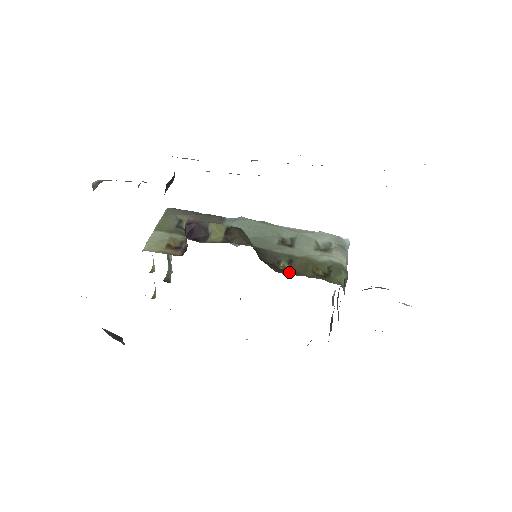
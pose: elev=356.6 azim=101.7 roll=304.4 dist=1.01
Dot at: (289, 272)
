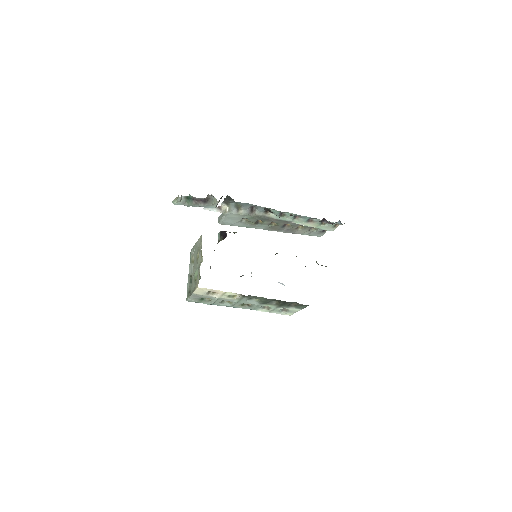
Dot at: occluded
